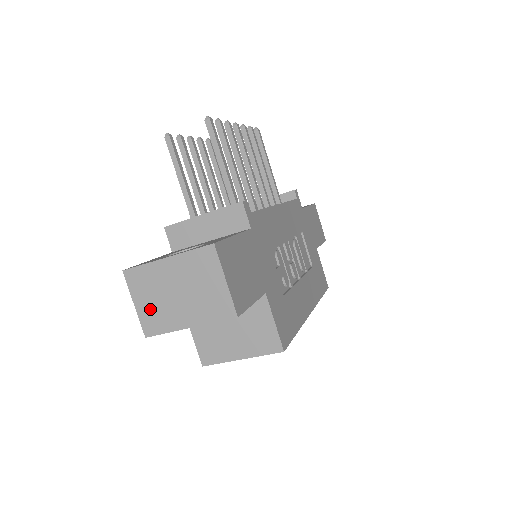
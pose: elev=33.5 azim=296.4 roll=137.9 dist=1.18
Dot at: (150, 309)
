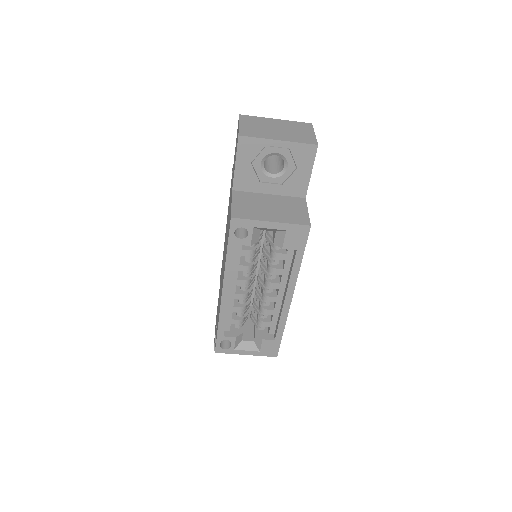
Dot at: (251, 128)
